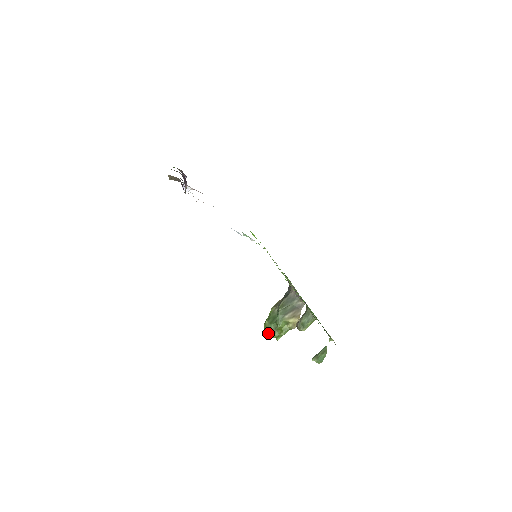
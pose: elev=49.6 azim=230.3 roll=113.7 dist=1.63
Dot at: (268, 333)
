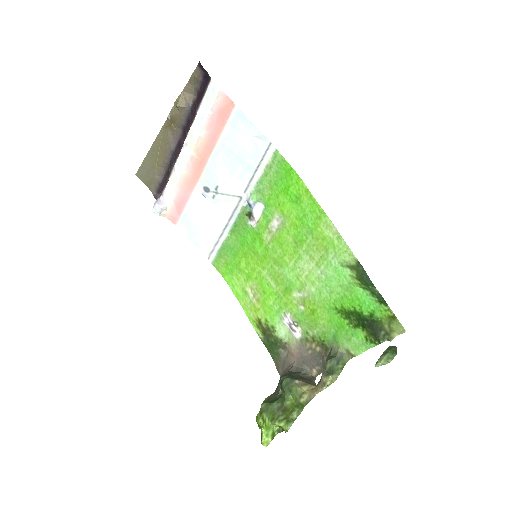
Dot at: (269, 419)
